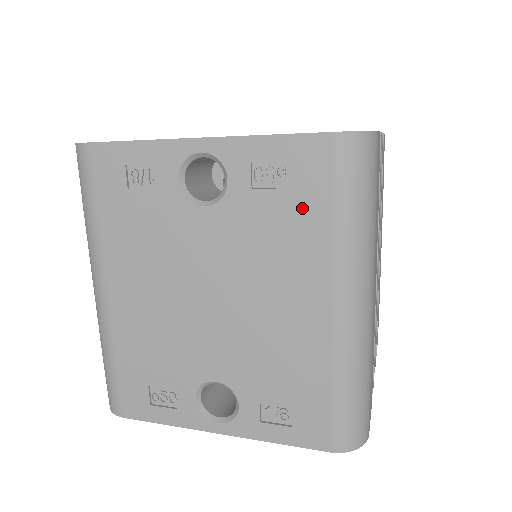
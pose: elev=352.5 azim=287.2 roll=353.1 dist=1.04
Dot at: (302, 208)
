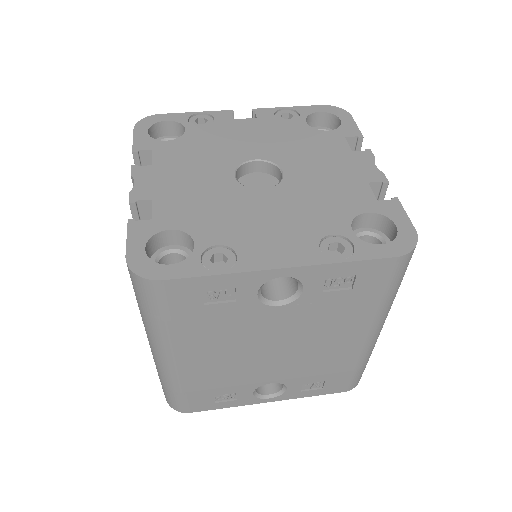
Dot at: (361, 298)
